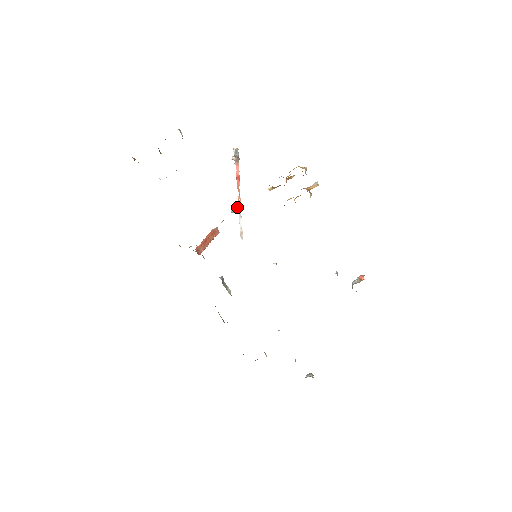
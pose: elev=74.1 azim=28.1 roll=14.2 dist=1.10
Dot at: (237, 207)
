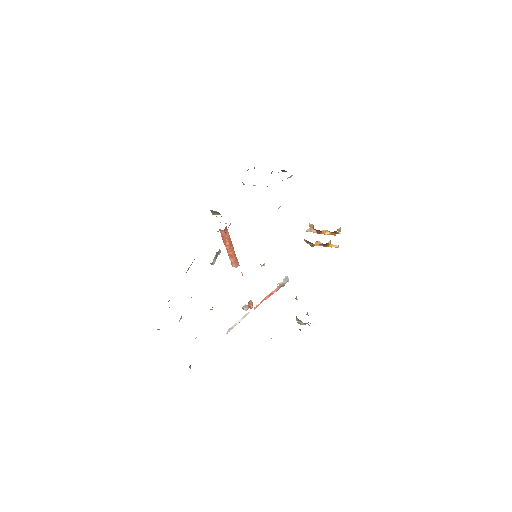
Dot at: (252, 302)
